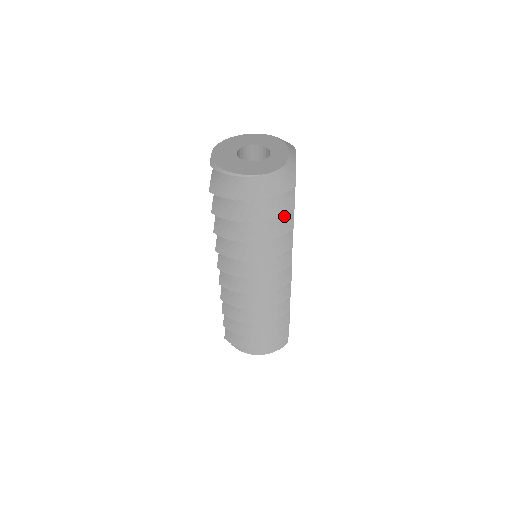
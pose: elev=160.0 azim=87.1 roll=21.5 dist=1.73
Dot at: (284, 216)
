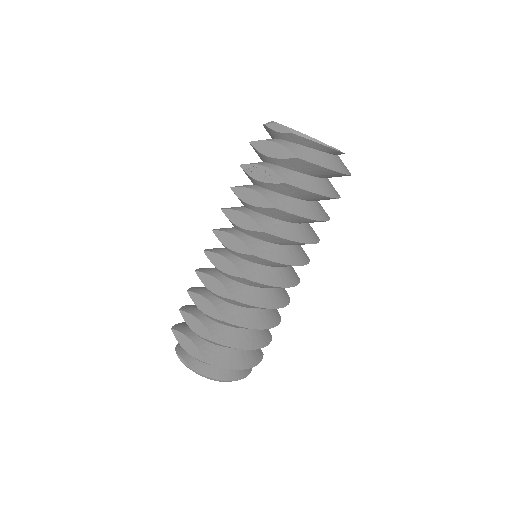
Dot at: occluded
